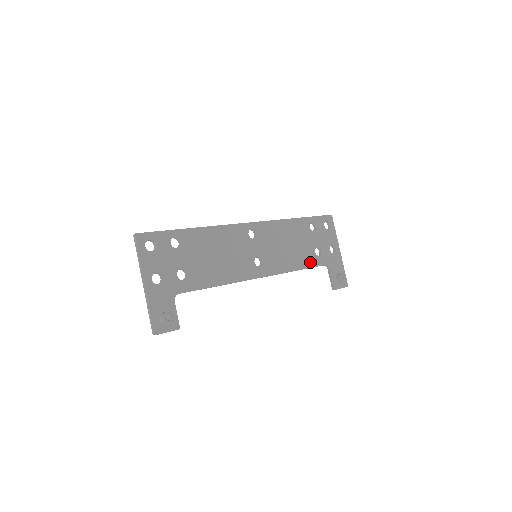
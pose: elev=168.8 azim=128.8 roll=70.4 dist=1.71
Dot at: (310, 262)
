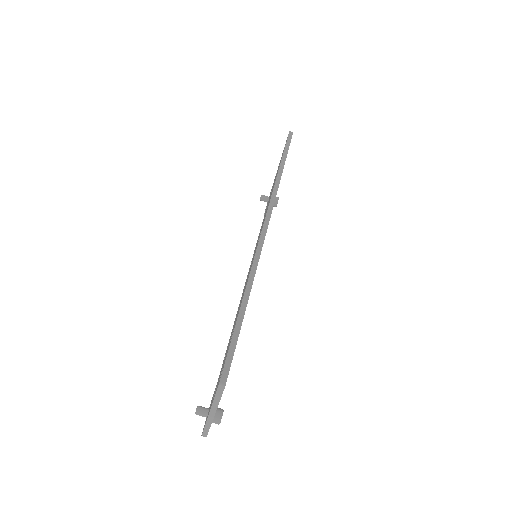
Dot at: occluded
